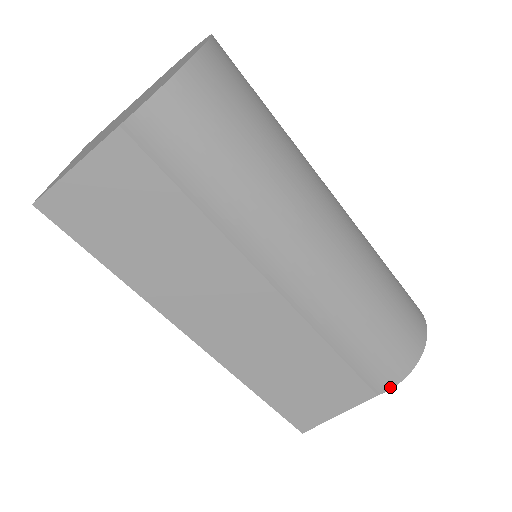
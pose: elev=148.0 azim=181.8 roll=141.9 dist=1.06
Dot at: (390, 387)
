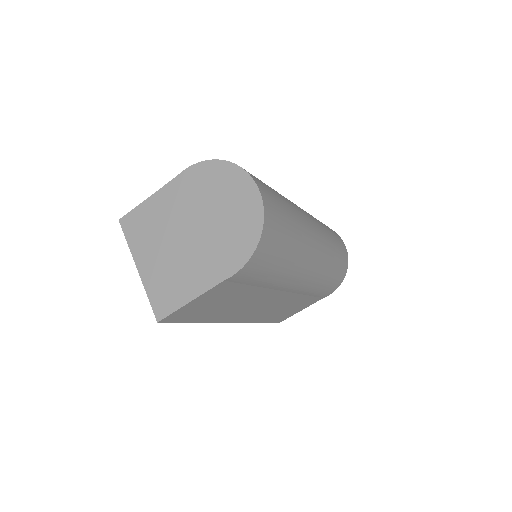
Dot at: occluded
